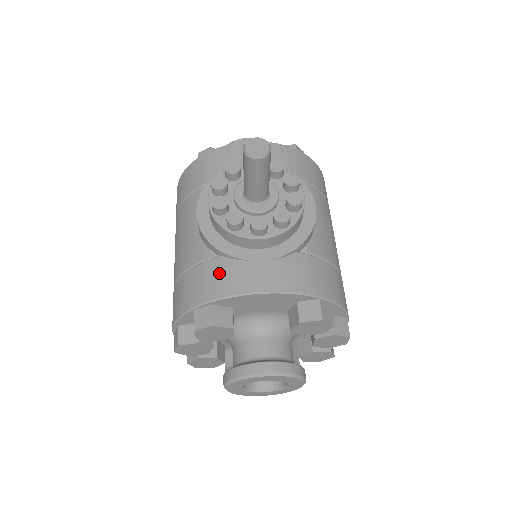
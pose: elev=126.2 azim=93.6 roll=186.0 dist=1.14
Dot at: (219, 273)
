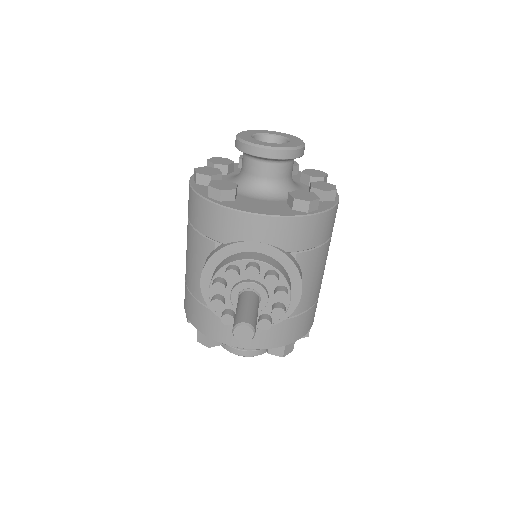
Dot at: (215, 324)
